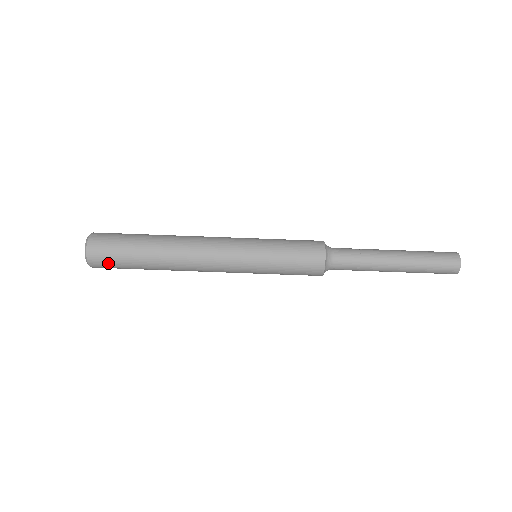
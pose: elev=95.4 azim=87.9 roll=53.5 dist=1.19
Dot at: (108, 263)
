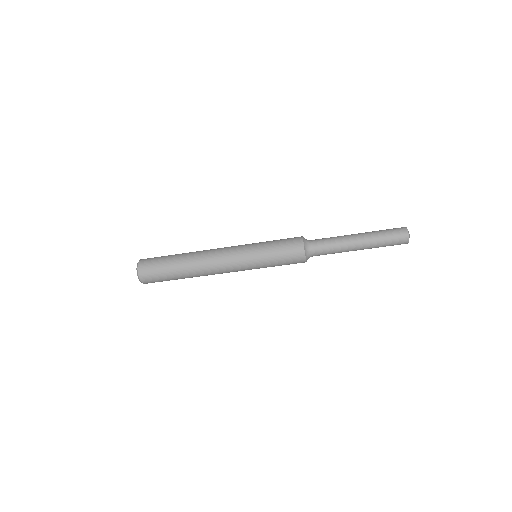
Dot at: occluded
